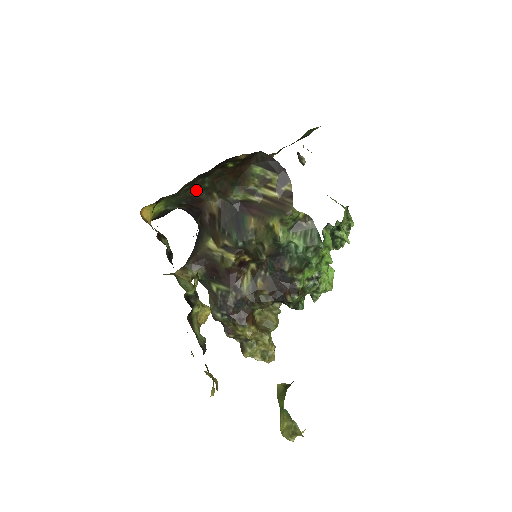
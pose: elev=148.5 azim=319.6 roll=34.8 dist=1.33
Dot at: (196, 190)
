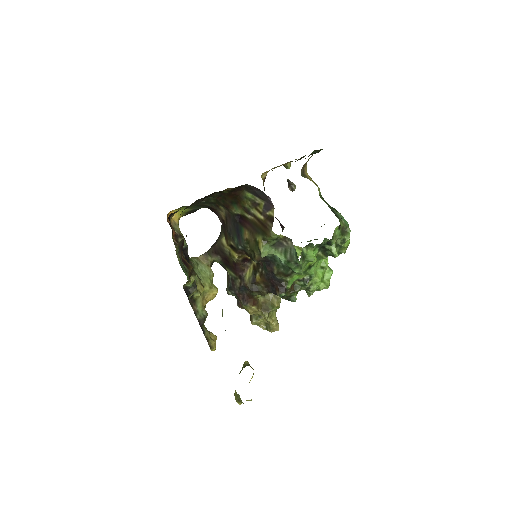
Dot at: (207, 203)
